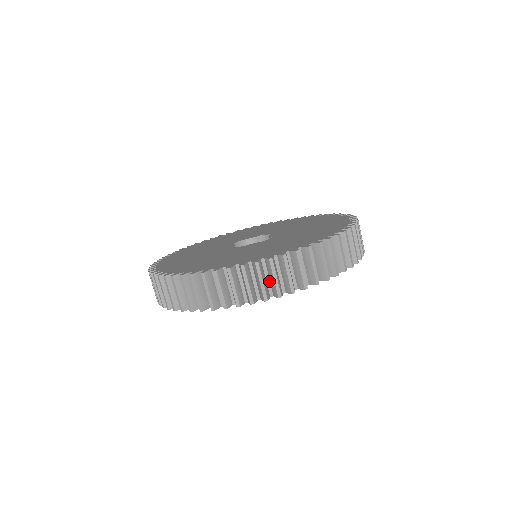
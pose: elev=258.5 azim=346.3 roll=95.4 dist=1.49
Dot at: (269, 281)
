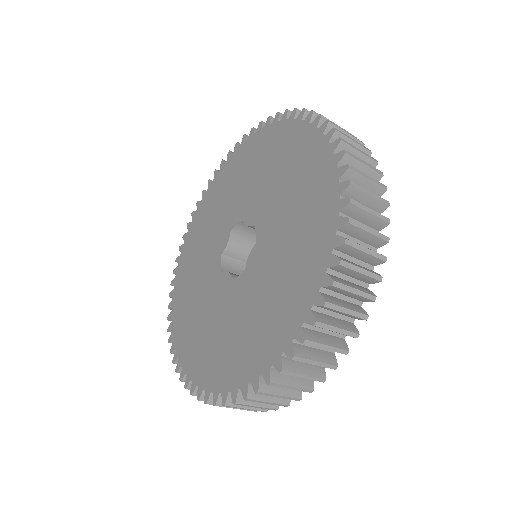
Dot at: occluded
